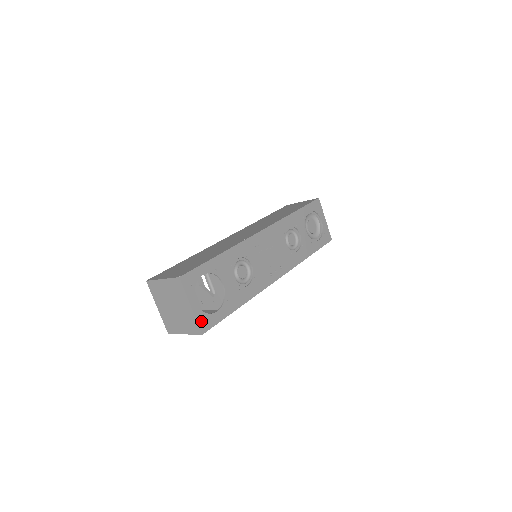
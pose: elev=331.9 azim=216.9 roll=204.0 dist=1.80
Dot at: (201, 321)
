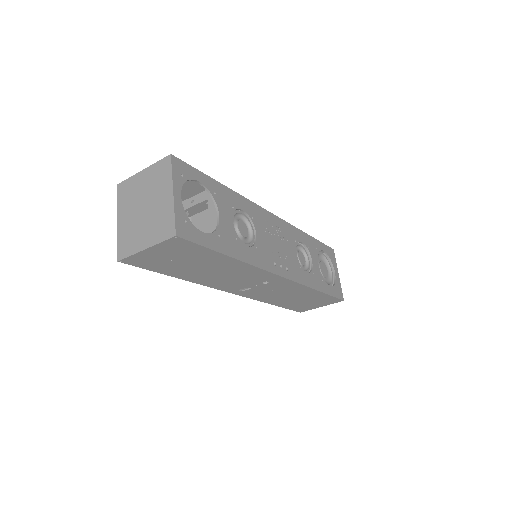
Dot at: (180, 221)
